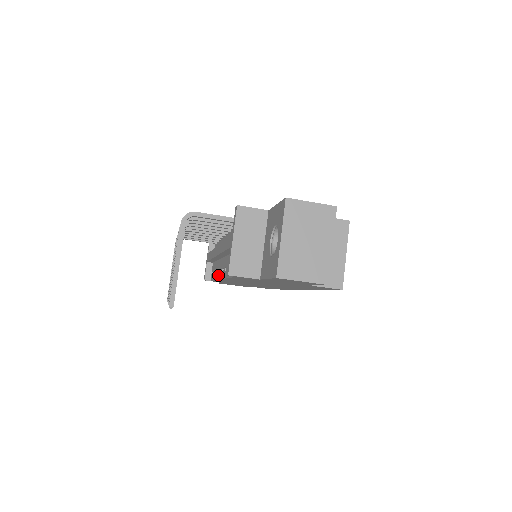
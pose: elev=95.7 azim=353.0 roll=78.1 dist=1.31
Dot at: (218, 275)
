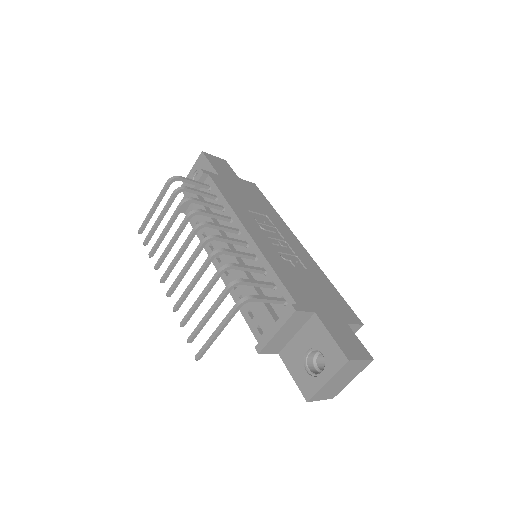
Dot at: occluded
